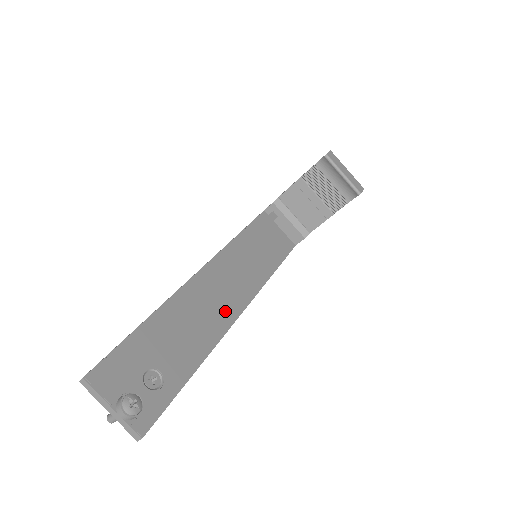
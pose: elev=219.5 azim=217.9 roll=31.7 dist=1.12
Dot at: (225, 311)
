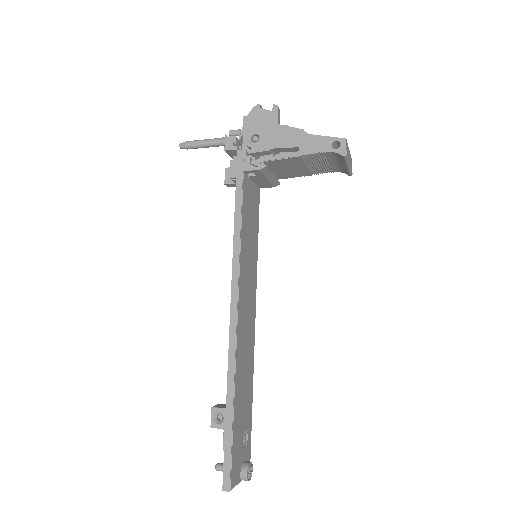
Dot at: (251, 335)
